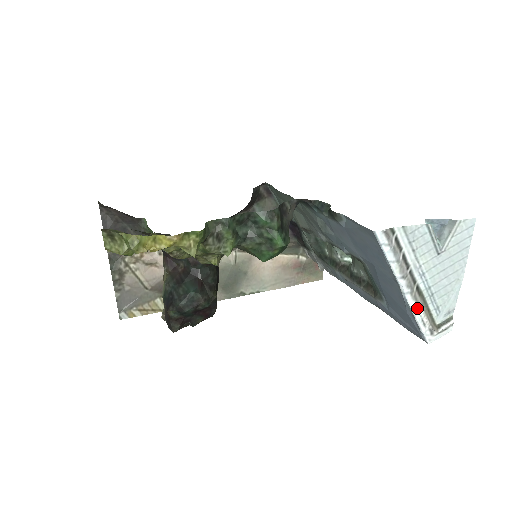
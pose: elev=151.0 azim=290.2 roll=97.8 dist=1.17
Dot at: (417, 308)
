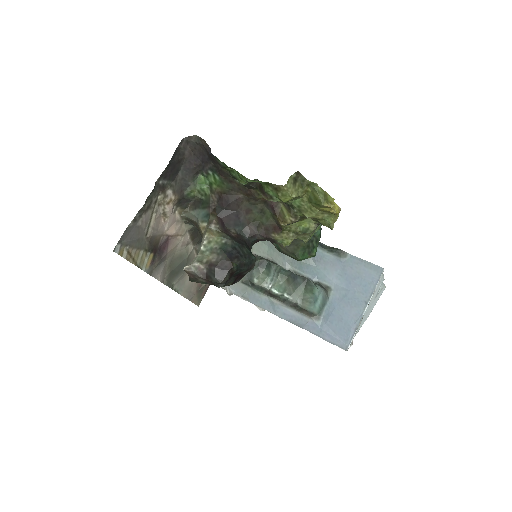
Dot at: (359, 324)
